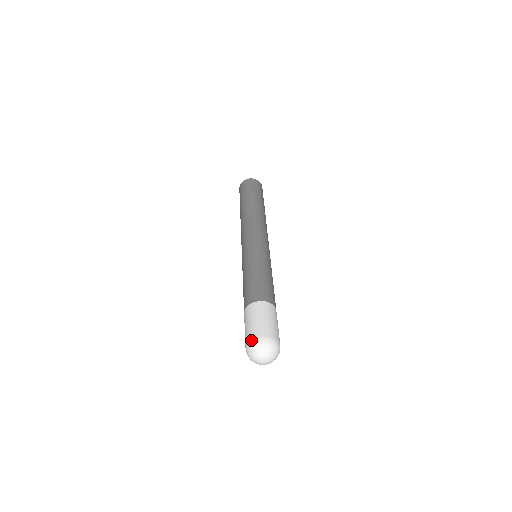
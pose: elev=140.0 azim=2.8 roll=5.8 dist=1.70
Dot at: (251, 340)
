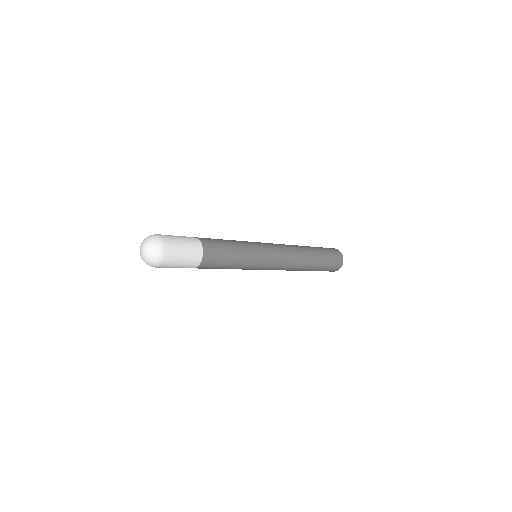
Dot at: occluded
